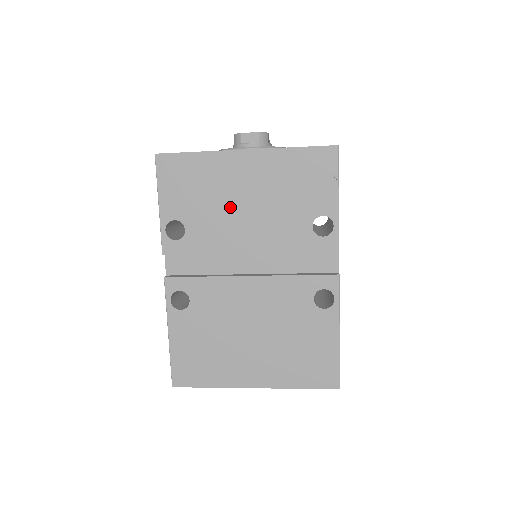
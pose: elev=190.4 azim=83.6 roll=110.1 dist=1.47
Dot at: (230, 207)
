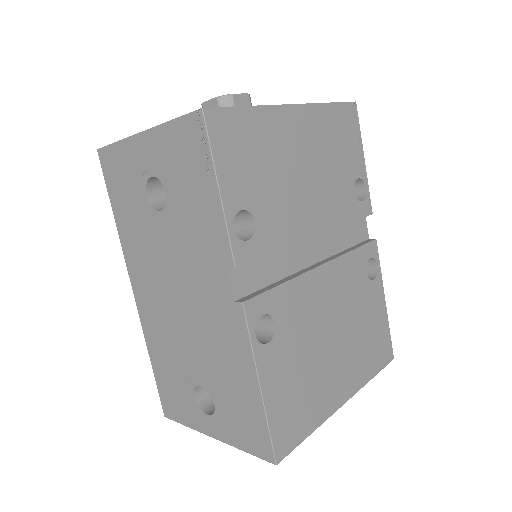
Dot at: (293, 180)
